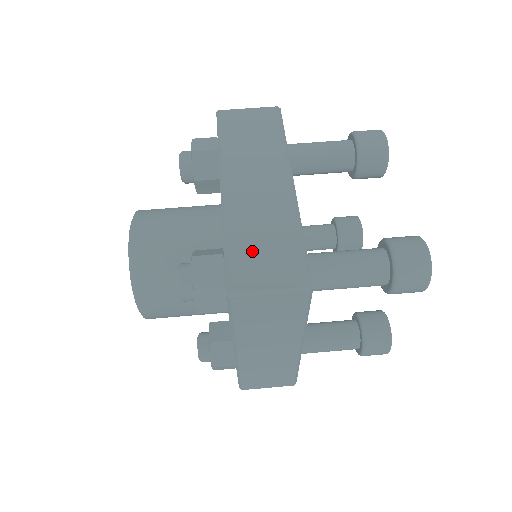
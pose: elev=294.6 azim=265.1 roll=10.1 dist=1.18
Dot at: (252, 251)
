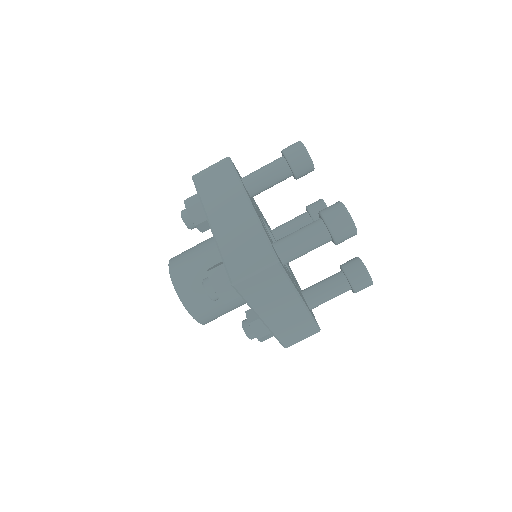
Dot at: (291, 334)
